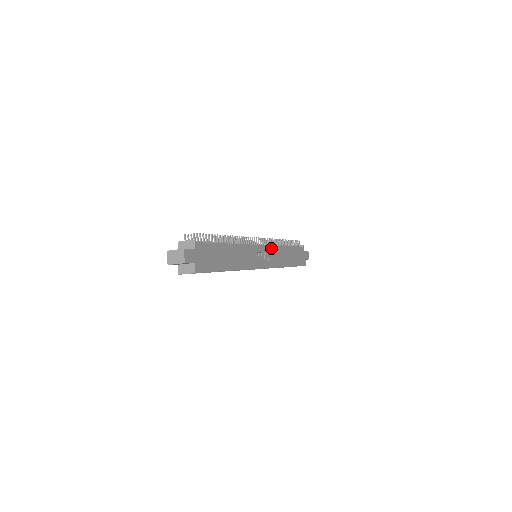
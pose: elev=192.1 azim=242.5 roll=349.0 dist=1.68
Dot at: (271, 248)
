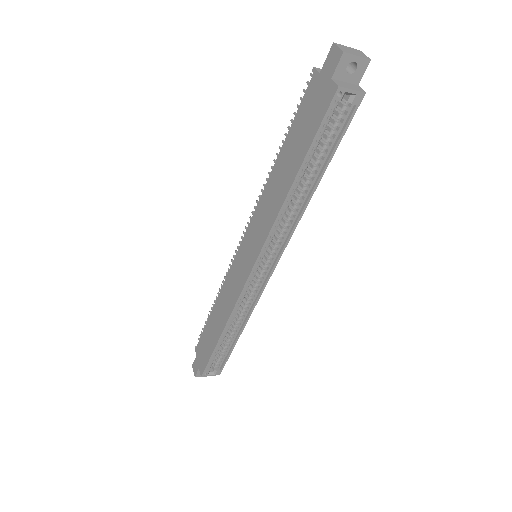
Dot at: occluded
